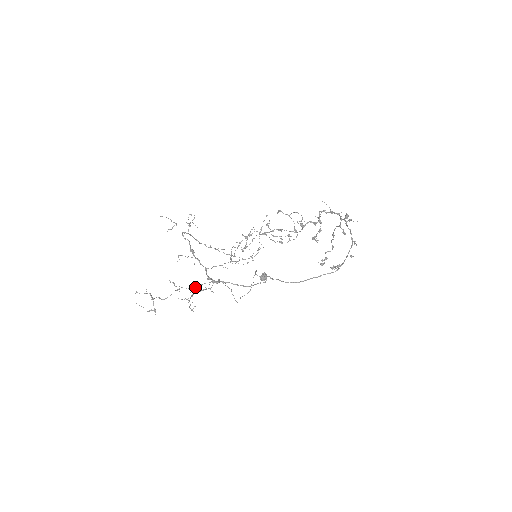
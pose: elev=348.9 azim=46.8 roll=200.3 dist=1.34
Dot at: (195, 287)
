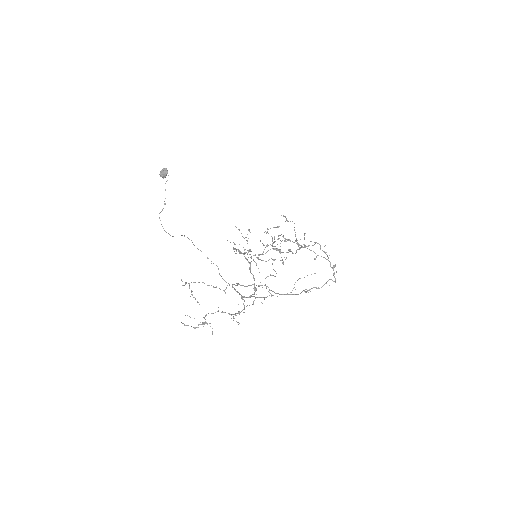
Dot at: (239, 313)
